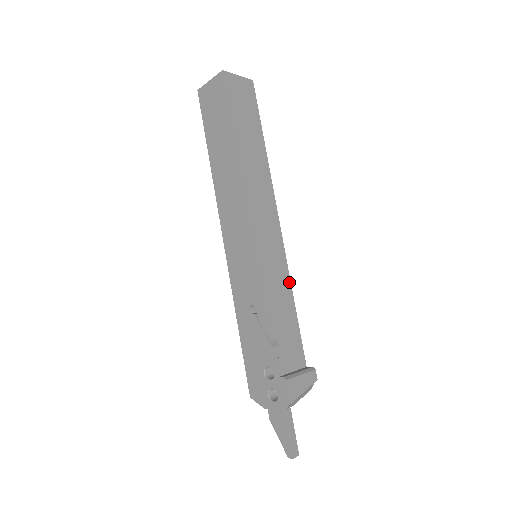
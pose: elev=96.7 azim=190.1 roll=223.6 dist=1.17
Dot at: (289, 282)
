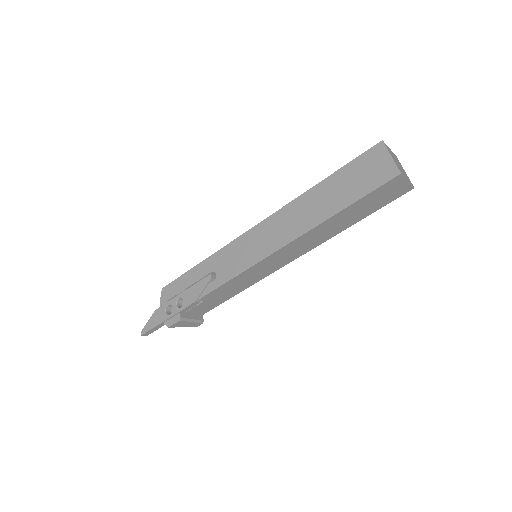
Dot at: (251, 285)
